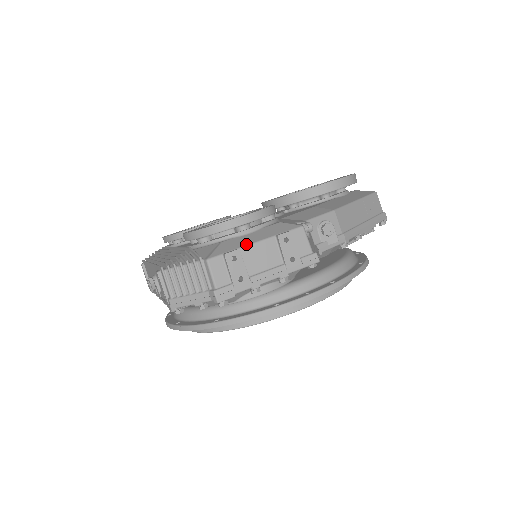
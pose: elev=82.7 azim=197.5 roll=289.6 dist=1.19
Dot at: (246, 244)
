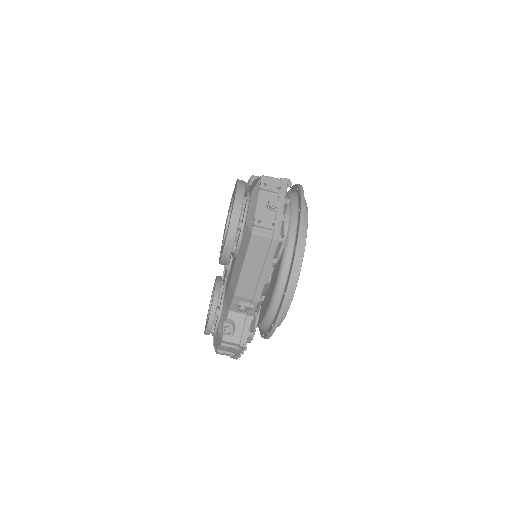
Dot at: (217, 347)
